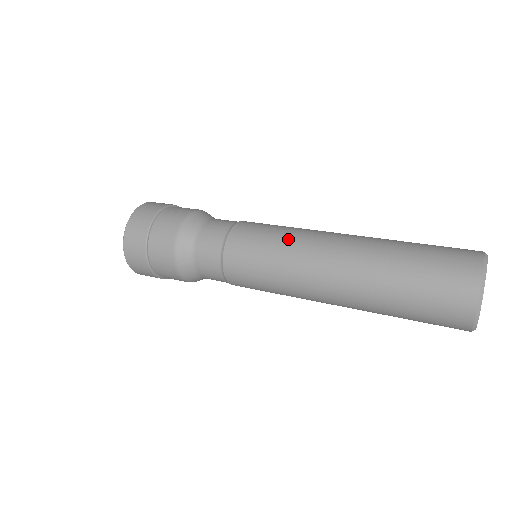
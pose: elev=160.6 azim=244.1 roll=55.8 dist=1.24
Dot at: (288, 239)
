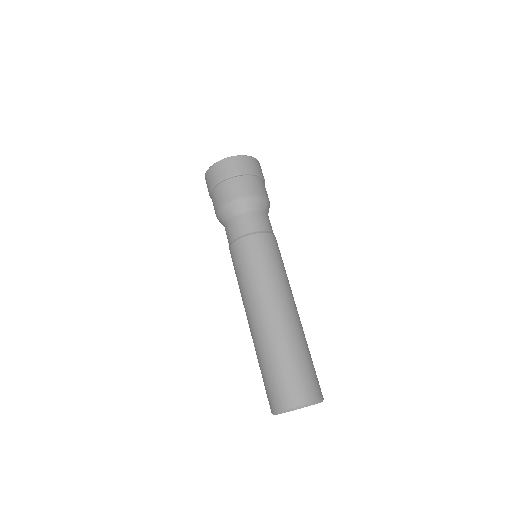
Dot at: (245, 284)
